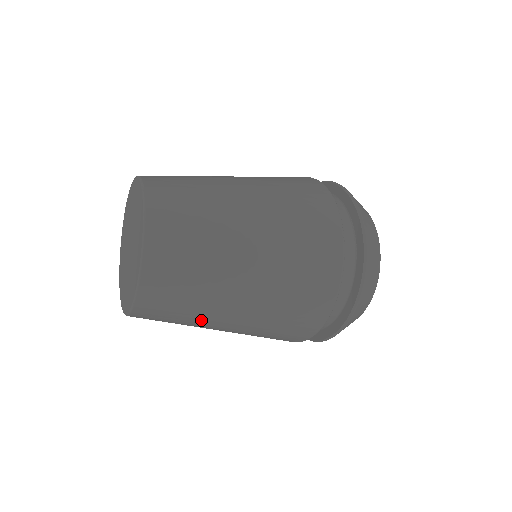
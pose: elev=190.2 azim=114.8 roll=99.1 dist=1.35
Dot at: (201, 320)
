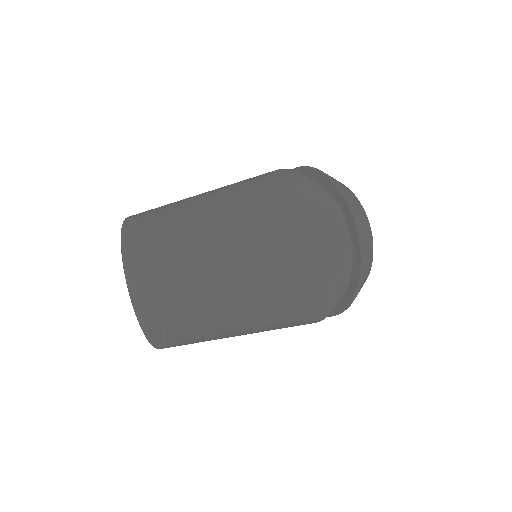
Dot at: (228, 333)
